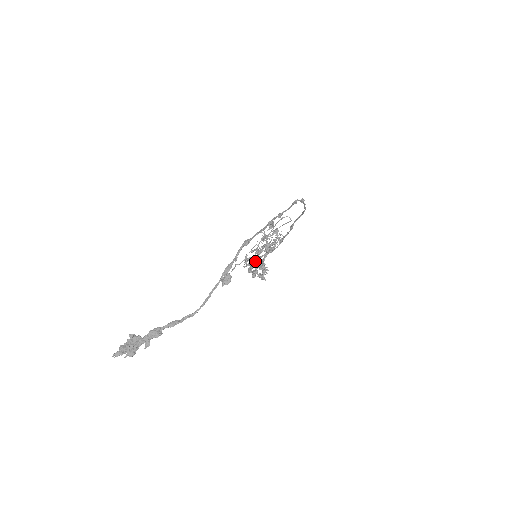
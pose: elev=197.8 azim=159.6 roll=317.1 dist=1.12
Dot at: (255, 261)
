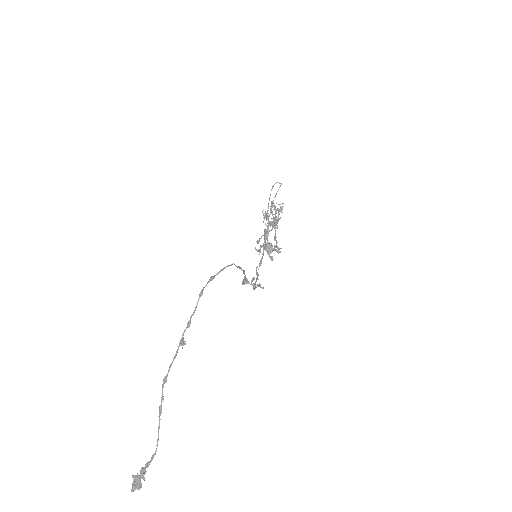
Dot at: (263, 252)
